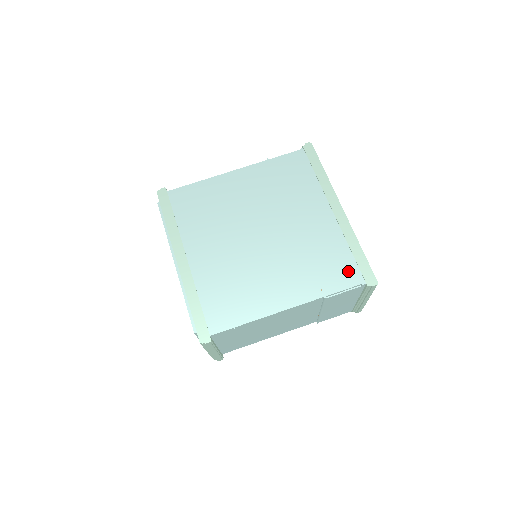
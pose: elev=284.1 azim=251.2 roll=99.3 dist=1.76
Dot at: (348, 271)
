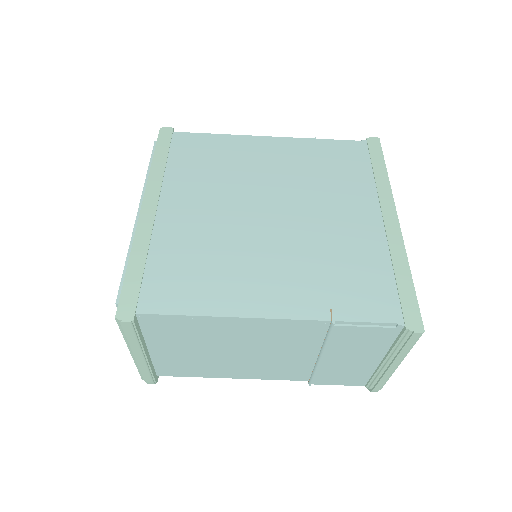
Dot at: (381, 298)
